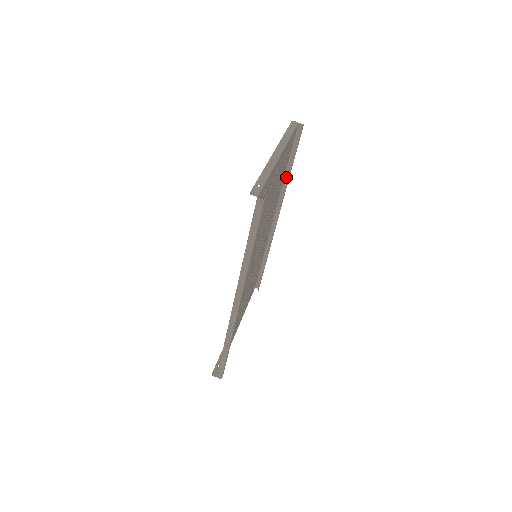
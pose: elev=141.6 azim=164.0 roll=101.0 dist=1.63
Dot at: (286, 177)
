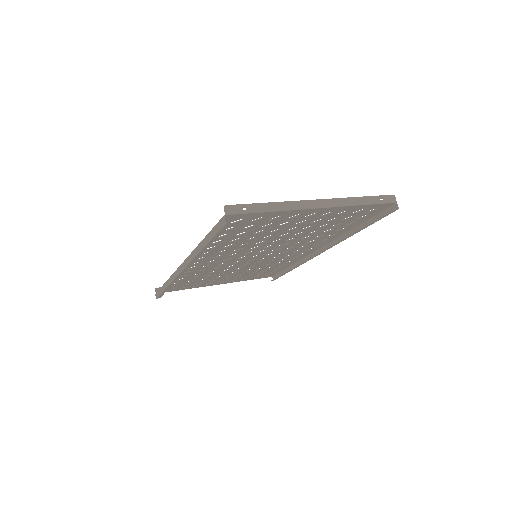
Dot at: (352, 231)
